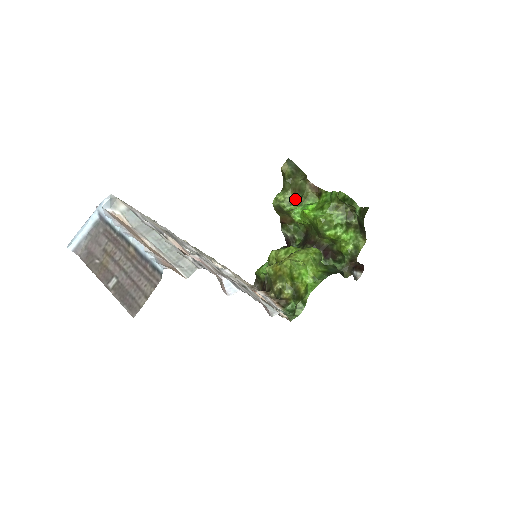
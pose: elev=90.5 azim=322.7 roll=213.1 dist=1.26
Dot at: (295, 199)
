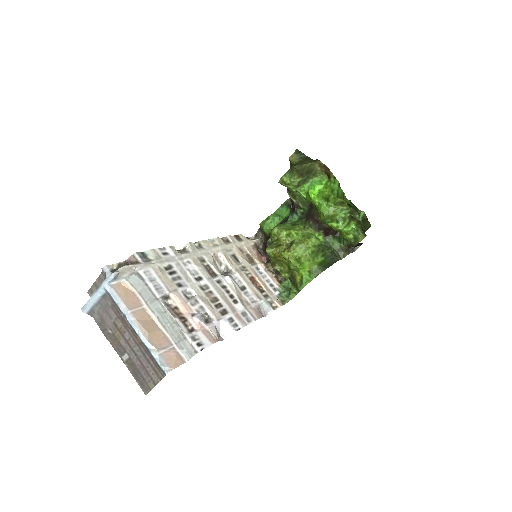
Dot at: (302, 181)
